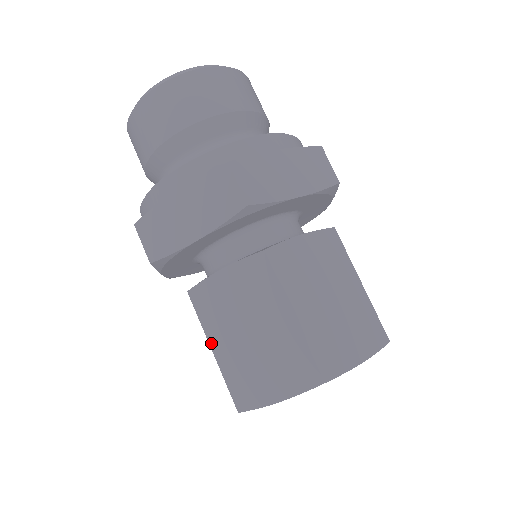
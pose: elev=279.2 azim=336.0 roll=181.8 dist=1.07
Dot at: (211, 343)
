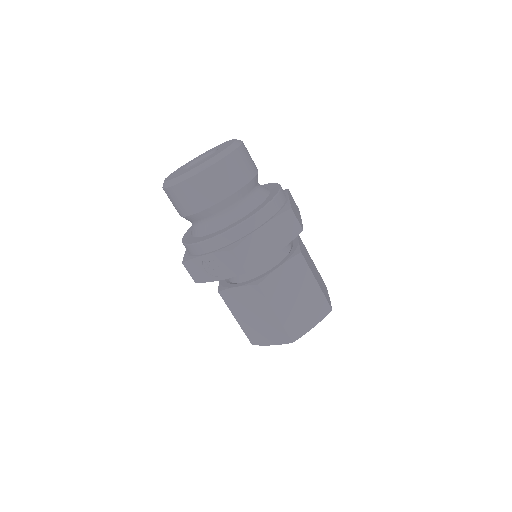
Dot at: (275, 310)
